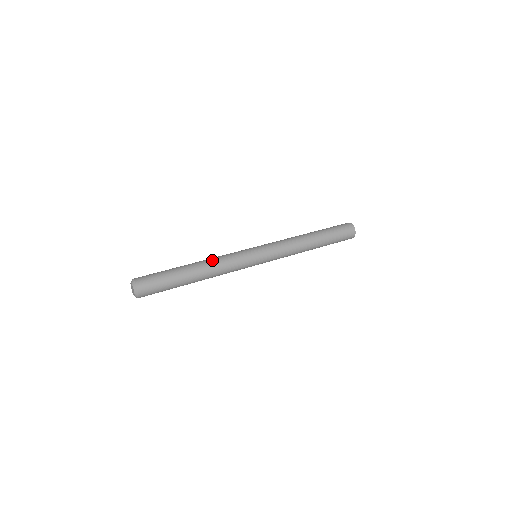
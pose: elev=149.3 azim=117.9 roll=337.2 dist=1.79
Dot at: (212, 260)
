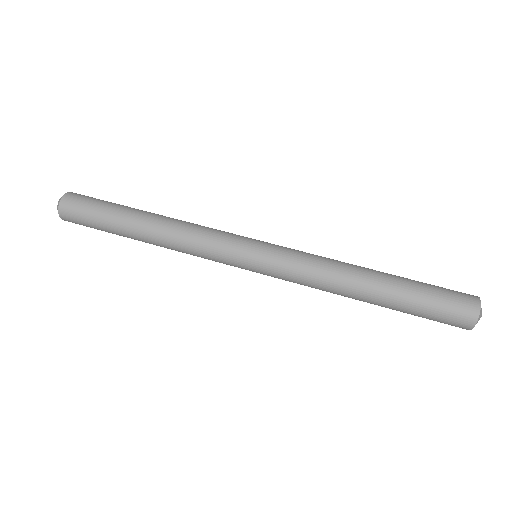
Dot at: (180, 221)
